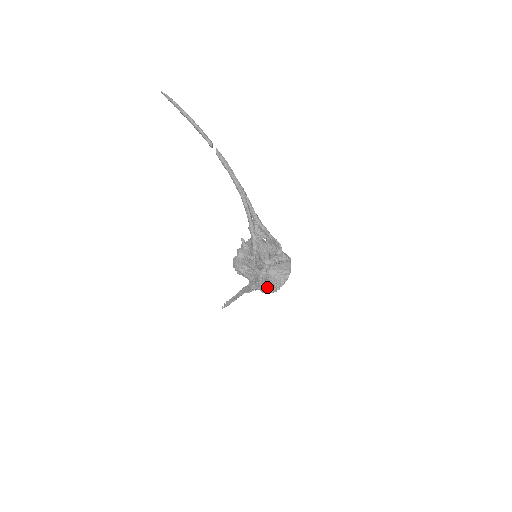
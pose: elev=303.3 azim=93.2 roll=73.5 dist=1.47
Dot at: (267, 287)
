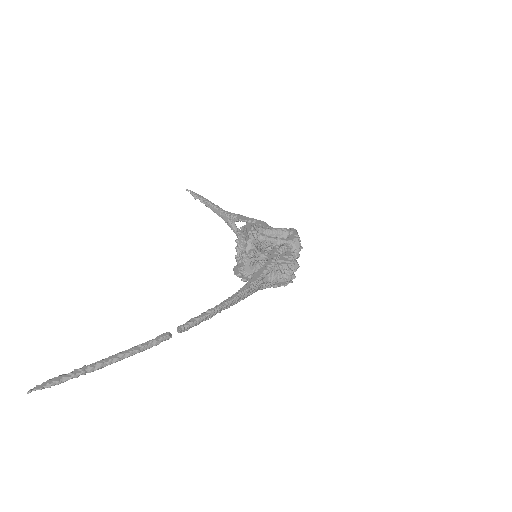
Dot at: occluded
